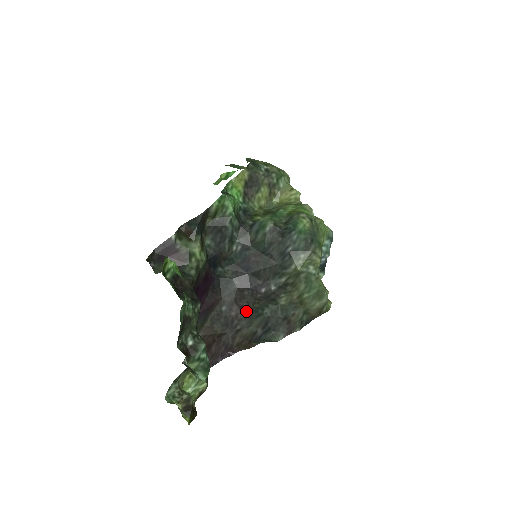
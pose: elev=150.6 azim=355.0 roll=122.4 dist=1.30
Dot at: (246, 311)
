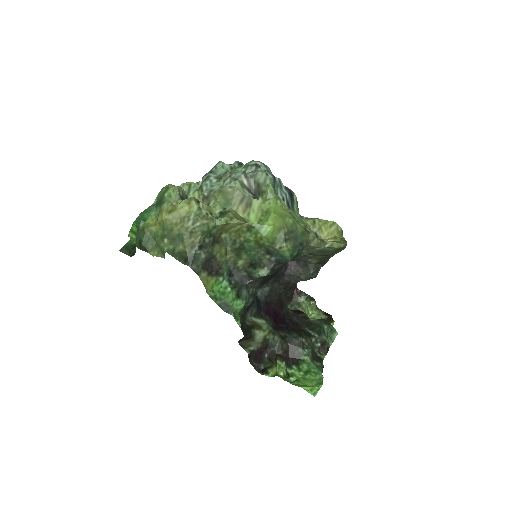
Dot at: occluded
